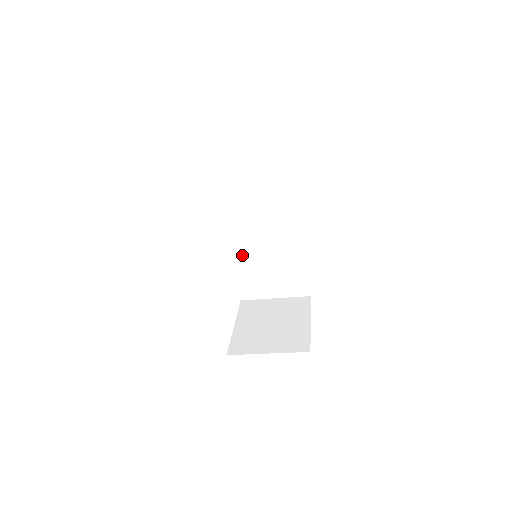
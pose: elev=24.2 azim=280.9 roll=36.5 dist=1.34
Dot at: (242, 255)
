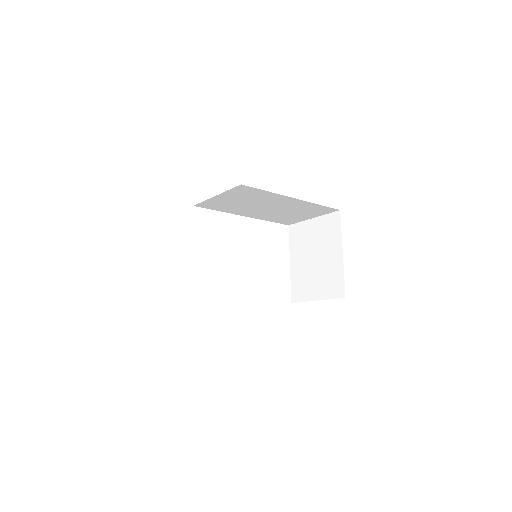
Dot at: (257, 215)
